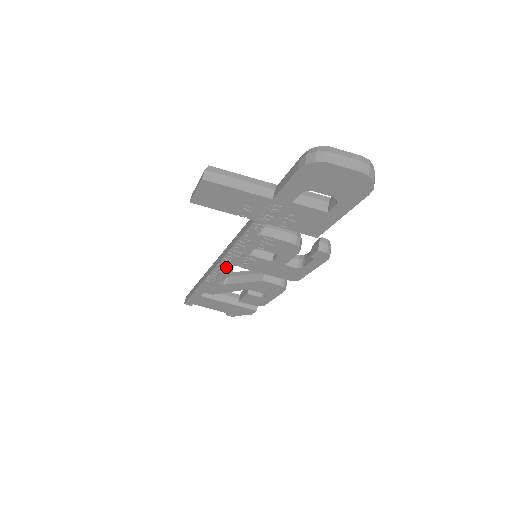
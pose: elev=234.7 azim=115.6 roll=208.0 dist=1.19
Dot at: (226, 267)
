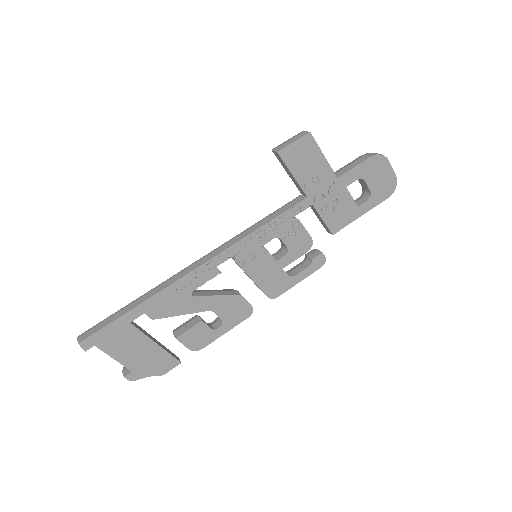
Dot at: (223, 261)
